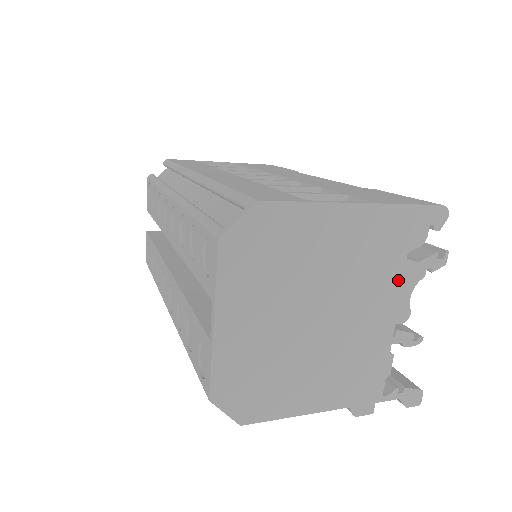
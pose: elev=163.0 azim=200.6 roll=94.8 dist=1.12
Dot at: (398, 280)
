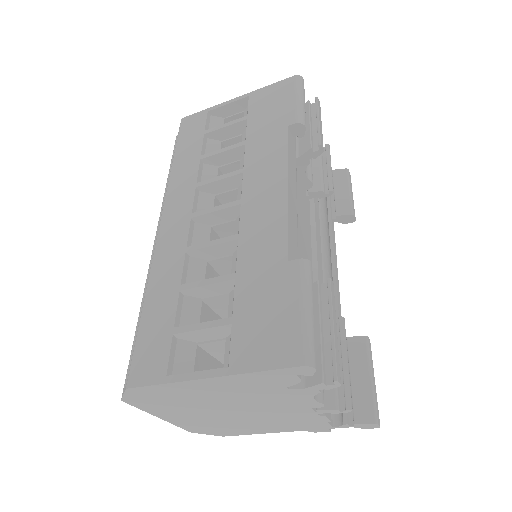
Dot at: (291, 396)
